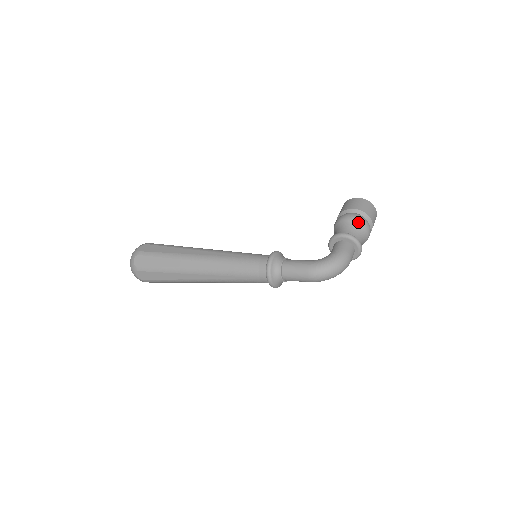
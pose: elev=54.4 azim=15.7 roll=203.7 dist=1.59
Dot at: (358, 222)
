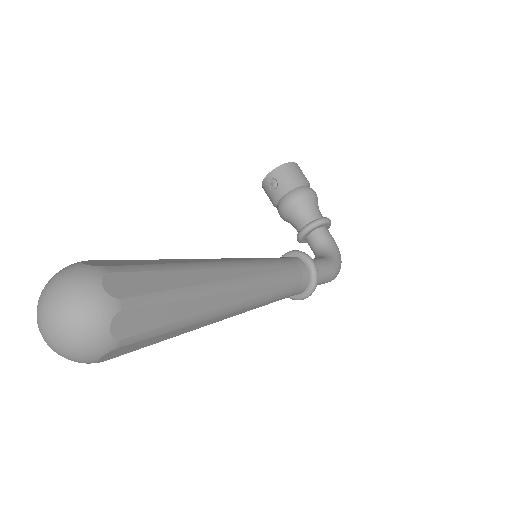
Dot at: occluded
